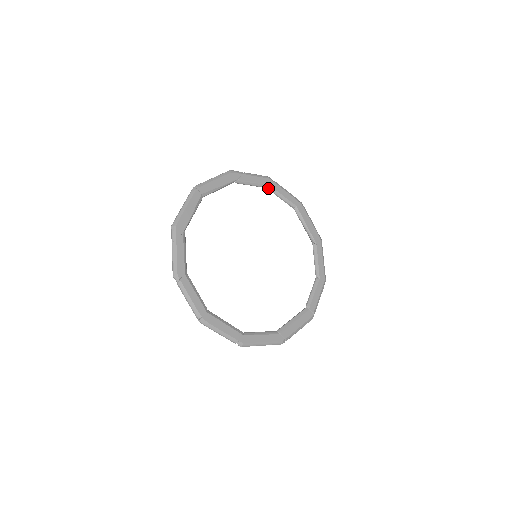
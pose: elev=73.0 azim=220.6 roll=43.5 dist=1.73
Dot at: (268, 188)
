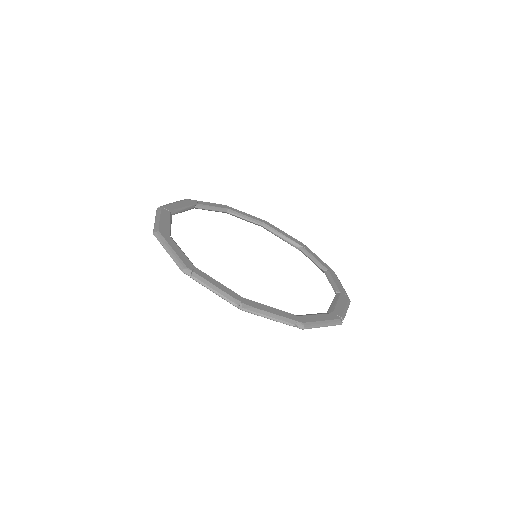
Dot at: (228, 212)
